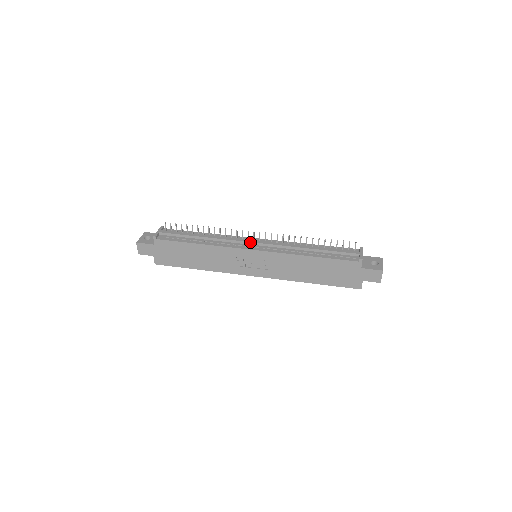
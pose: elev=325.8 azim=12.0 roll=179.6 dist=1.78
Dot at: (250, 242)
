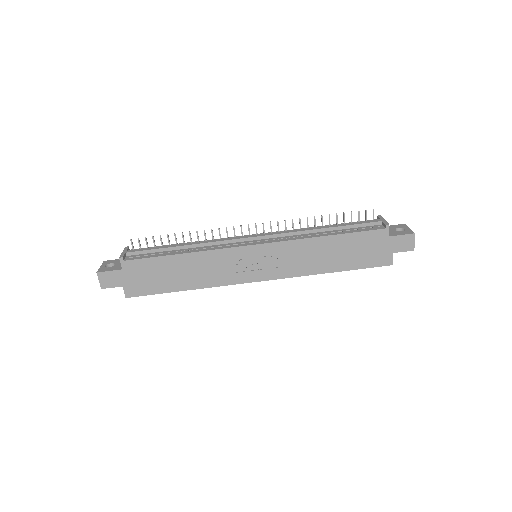
Dot at: (247, 238)
